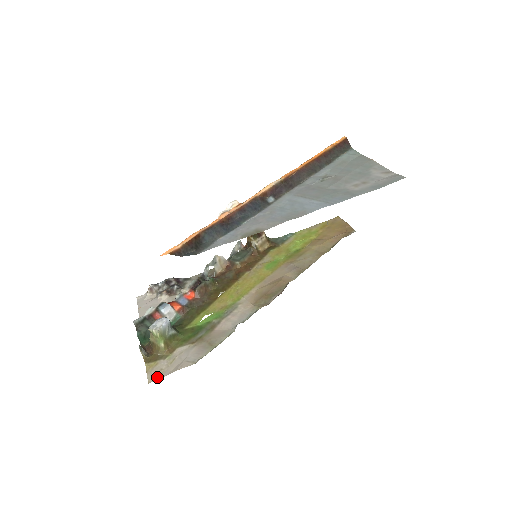
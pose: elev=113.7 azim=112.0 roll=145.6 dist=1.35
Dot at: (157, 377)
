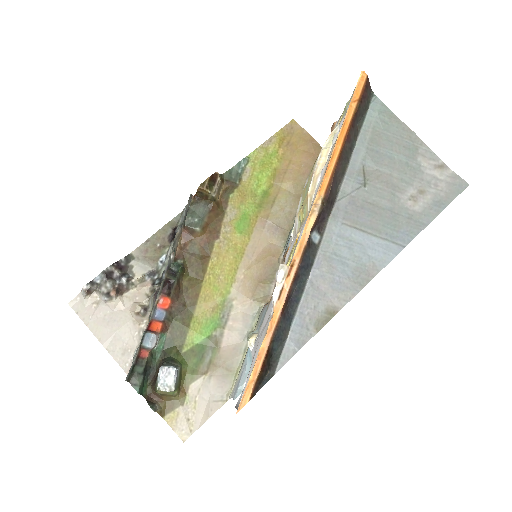
Dot at: (190, 432)
